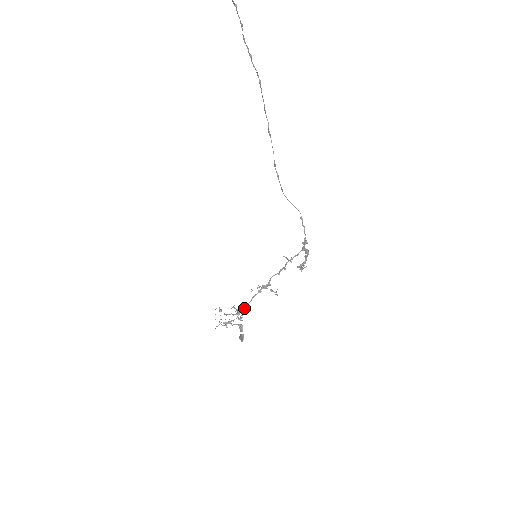
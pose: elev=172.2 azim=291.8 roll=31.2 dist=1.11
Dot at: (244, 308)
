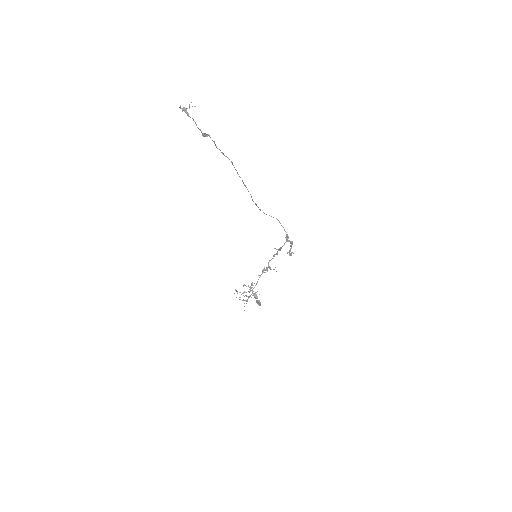
Dot at: occluded
